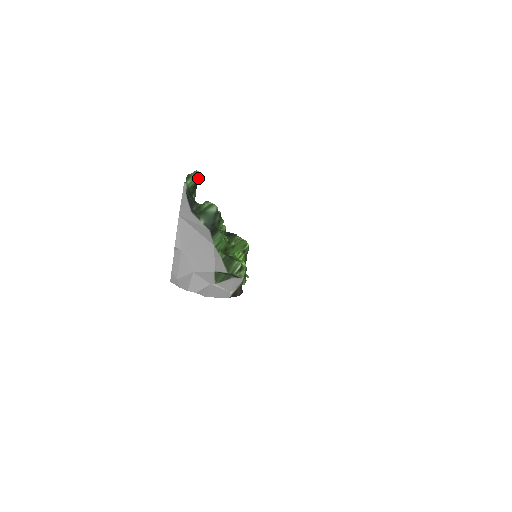
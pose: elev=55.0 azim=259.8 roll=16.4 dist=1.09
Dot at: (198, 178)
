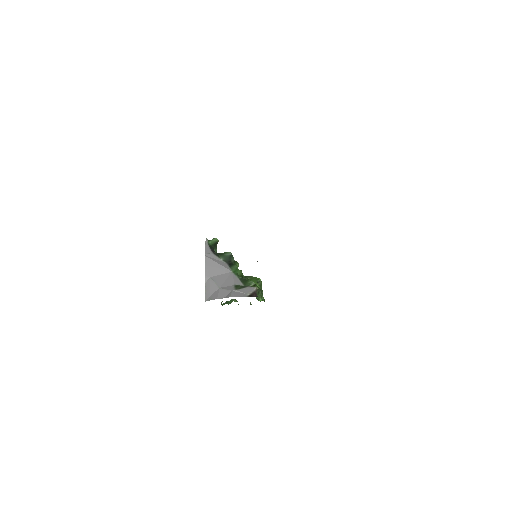
Dot at: (216, 241)
